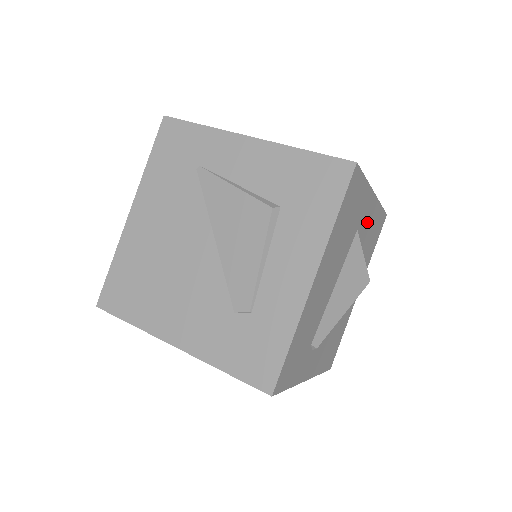
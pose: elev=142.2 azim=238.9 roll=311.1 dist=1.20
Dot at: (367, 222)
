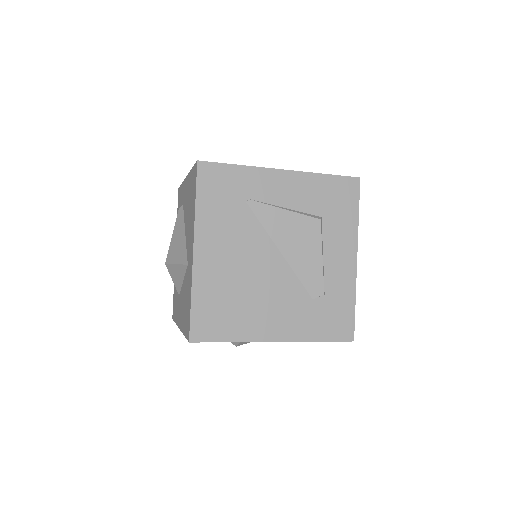
Dot at: occluded
